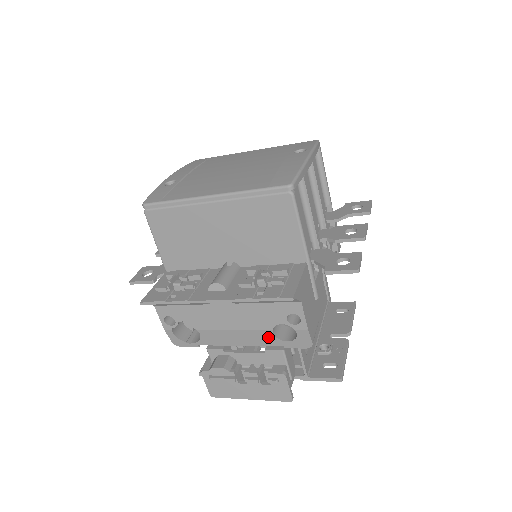
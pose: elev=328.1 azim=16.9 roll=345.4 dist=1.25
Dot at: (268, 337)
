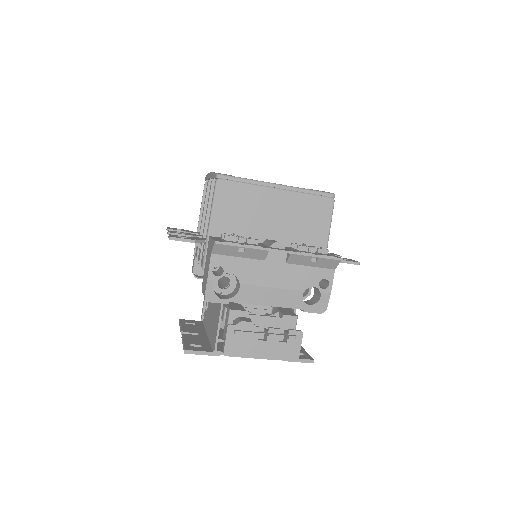
Dot at: (297, 299)
